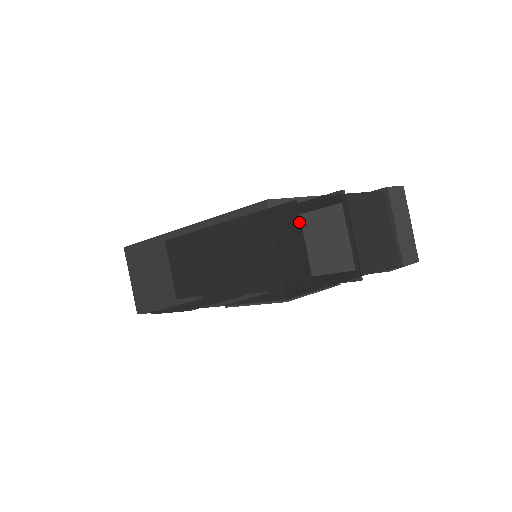
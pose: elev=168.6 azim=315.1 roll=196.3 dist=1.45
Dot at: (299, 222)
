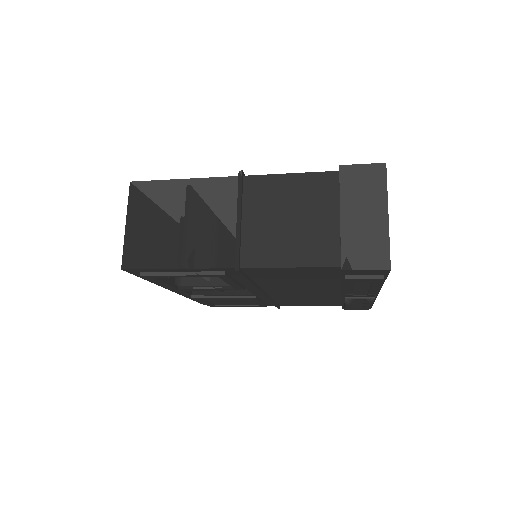
Dot at: (163, 202)
